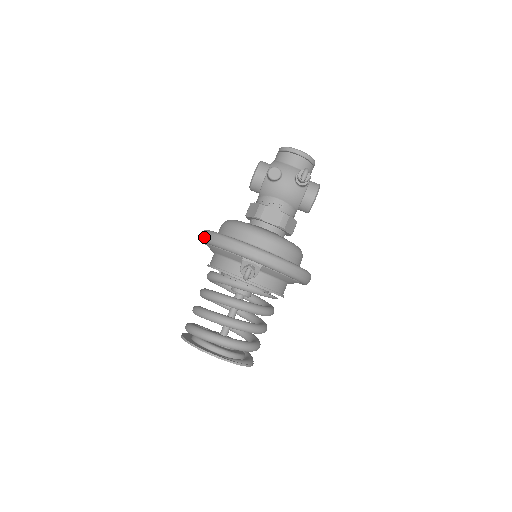
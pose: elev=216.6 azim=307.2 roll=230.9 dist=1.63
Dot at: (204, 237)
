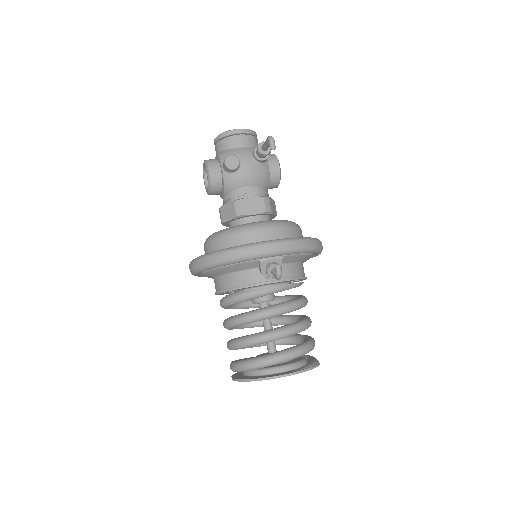
Dot at: (202, 265)
